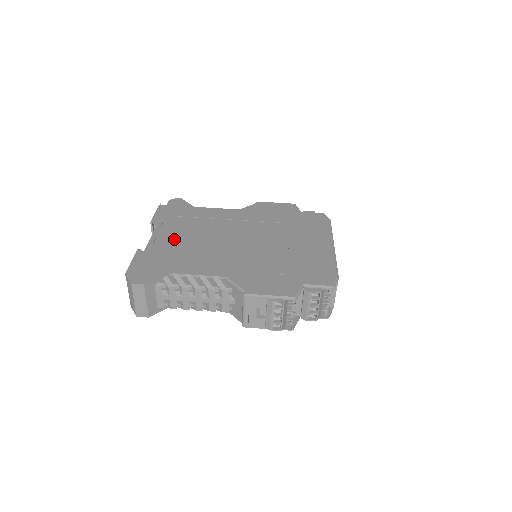
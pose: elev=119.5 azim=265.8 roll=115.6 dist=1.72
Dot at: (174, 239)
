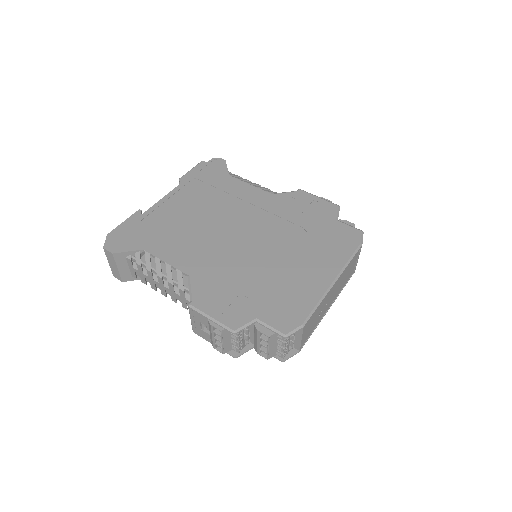
Dot at: (179, 210)
